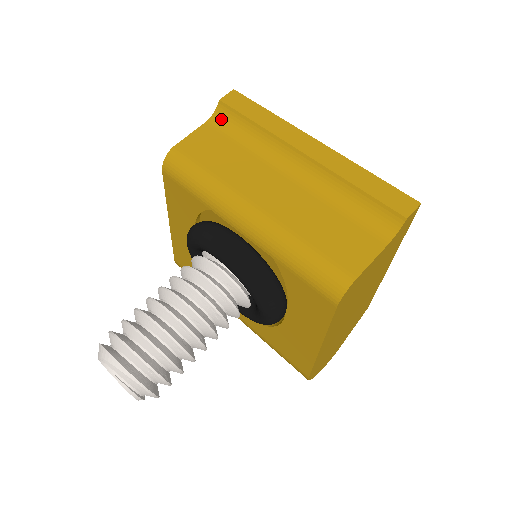
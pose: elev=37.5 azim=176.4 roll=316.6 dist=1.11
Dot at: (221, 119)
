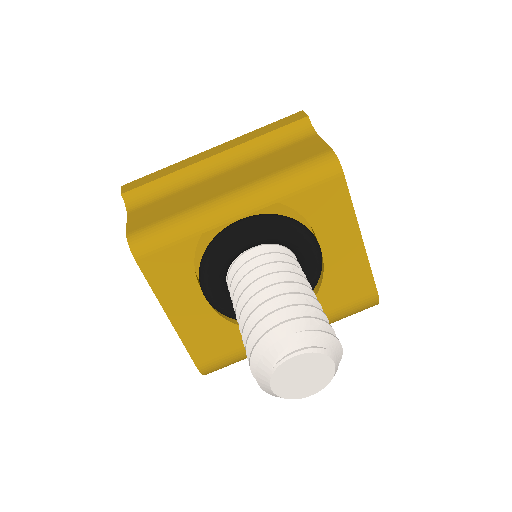
Dot at: (136, 202)
